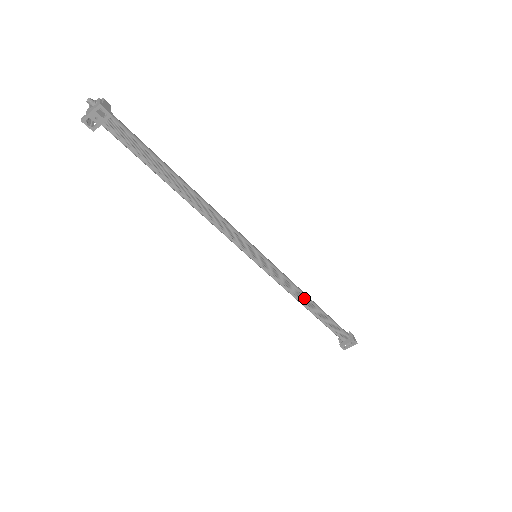
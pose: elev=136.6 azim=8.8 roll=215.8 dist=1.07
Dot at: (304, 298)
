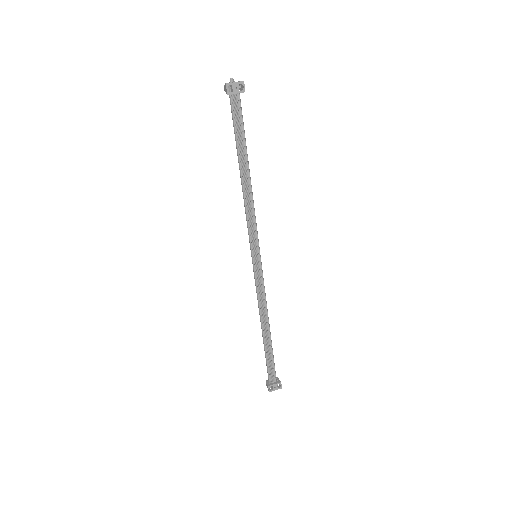
Dot at: (267, 317)
